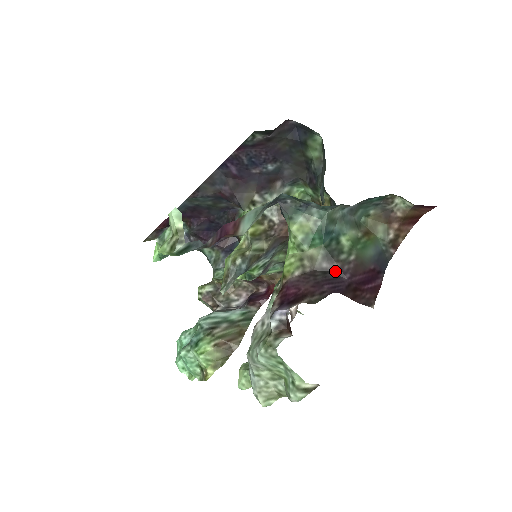
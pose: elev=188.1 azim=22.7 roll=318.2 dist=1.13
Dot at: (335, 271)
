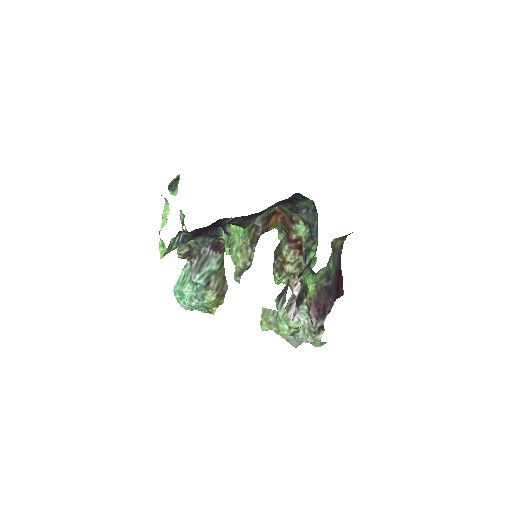
Dot at: (330, 285)
